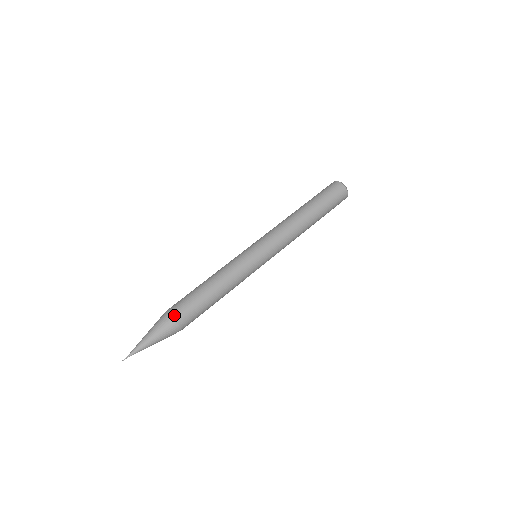
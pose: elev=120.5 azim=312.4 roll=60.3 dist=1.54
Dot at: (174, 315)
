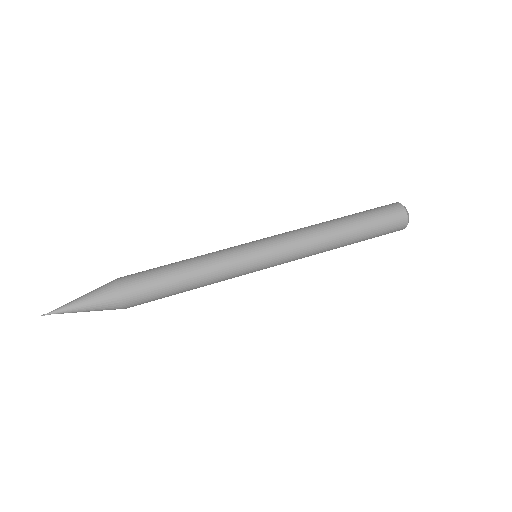
Dot at: (120, 283)
